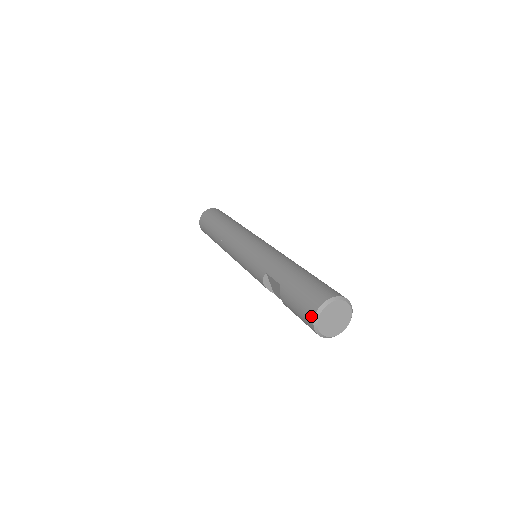
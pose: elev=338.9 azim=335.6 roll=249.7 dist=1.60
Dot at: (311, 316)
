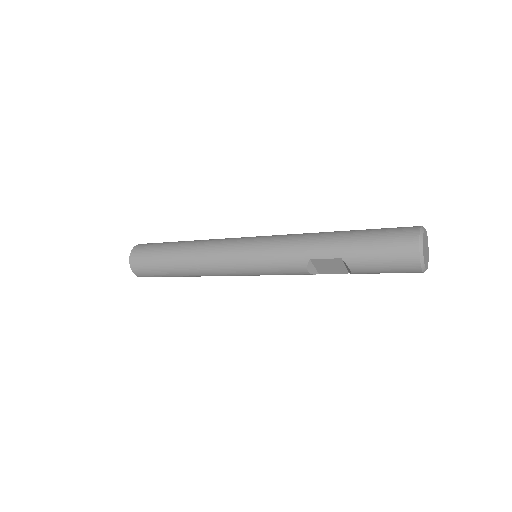
Dot at: (415, 261)
